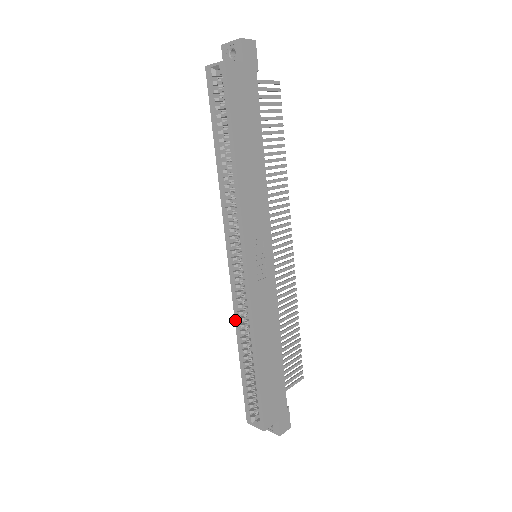
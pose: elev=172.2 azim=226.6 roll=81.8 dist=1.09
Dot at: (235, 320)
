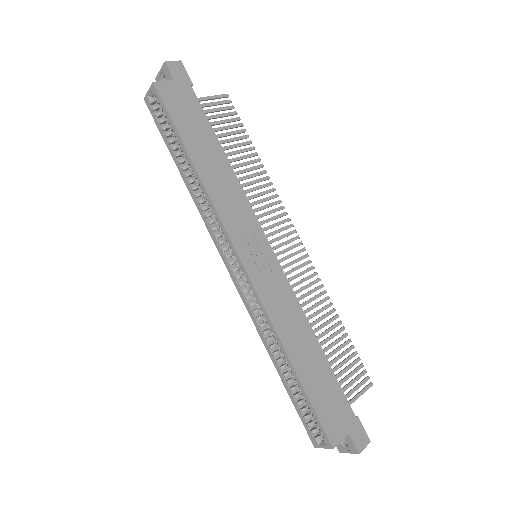
Dot at: (257, 329)
